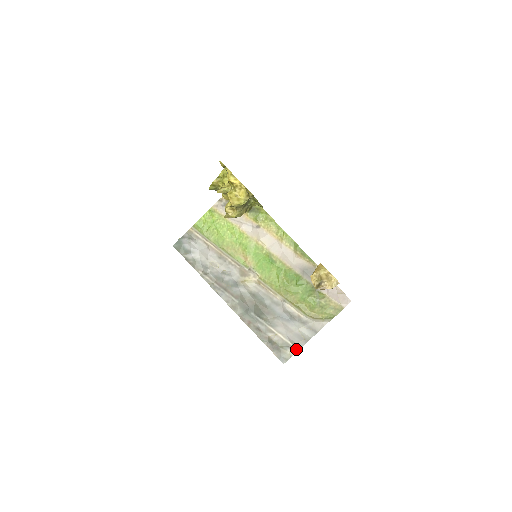
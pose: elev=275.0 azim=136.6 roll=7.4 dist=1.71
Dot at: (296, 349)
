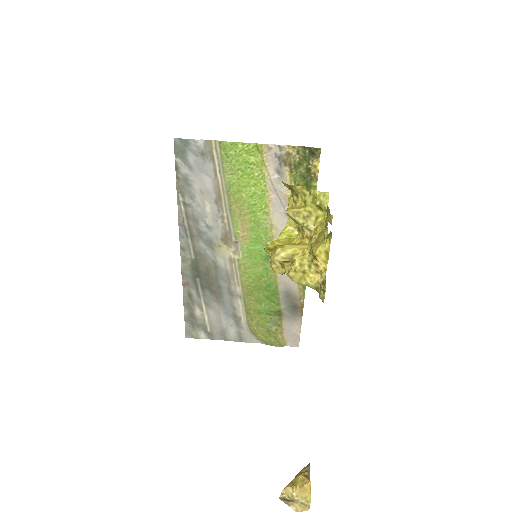
Dot at: (209, 337)
